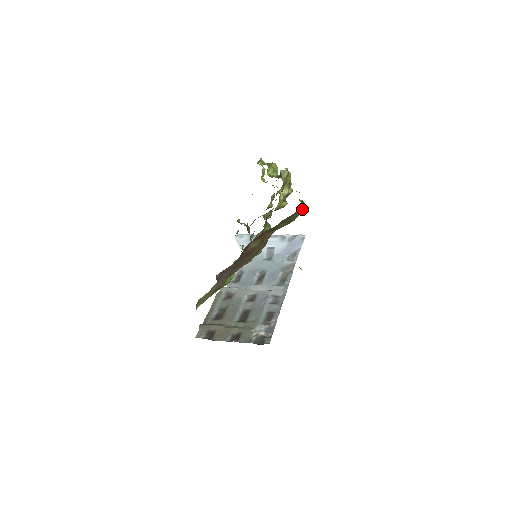
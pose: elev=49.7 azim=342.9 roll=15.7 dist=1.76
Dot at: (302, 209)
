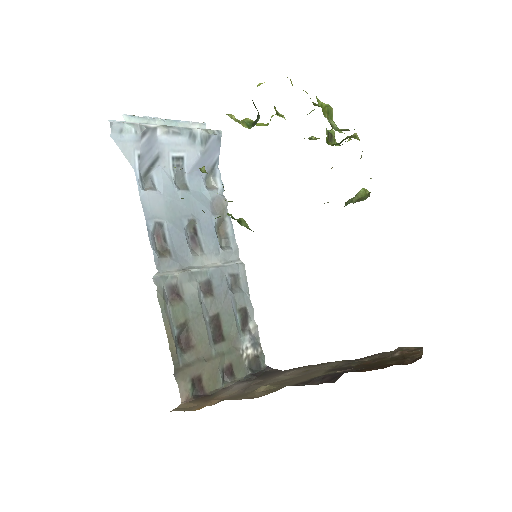
Dot at: occluded
